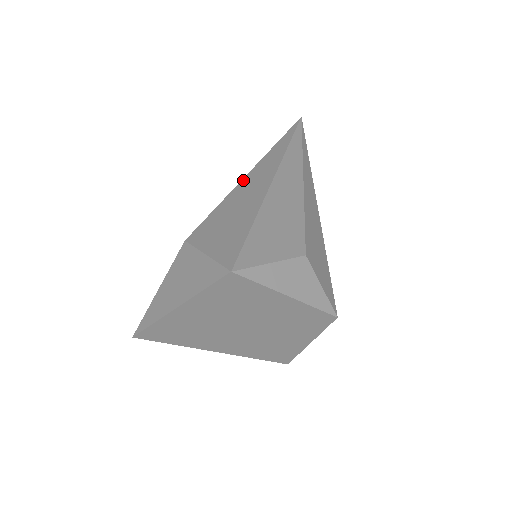
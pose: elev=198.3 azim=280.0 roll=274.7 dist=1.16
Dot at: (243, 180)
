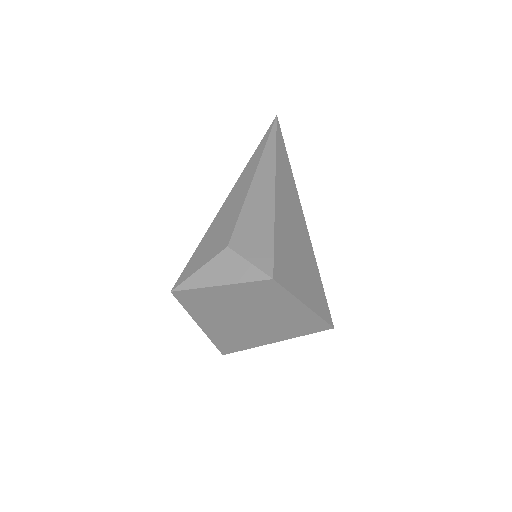
Dot at: occluded
